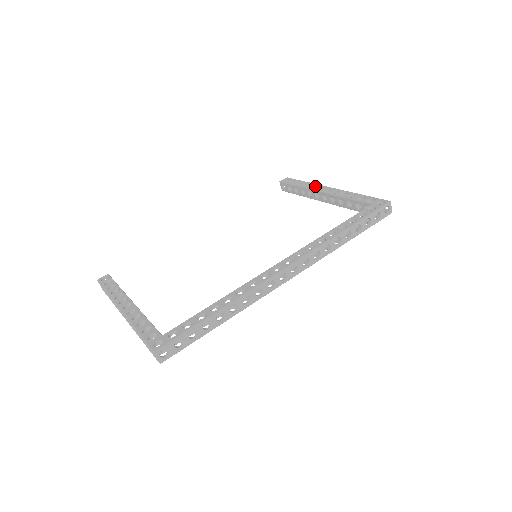
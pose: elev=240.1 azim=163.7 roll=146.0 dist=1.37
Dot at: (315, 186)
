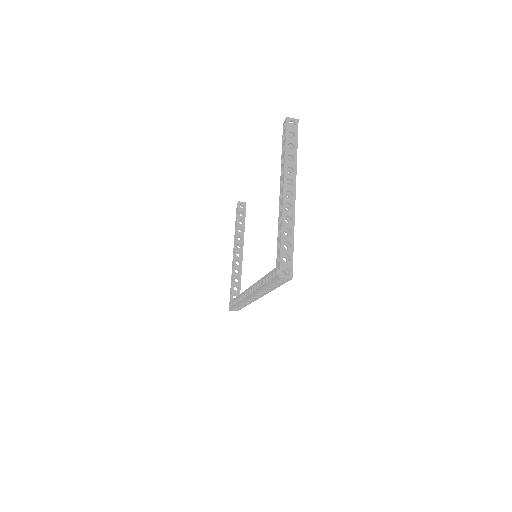
Dot at: (285, 170)
